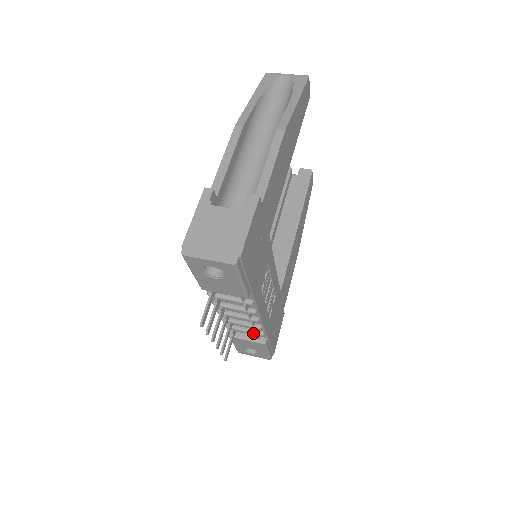
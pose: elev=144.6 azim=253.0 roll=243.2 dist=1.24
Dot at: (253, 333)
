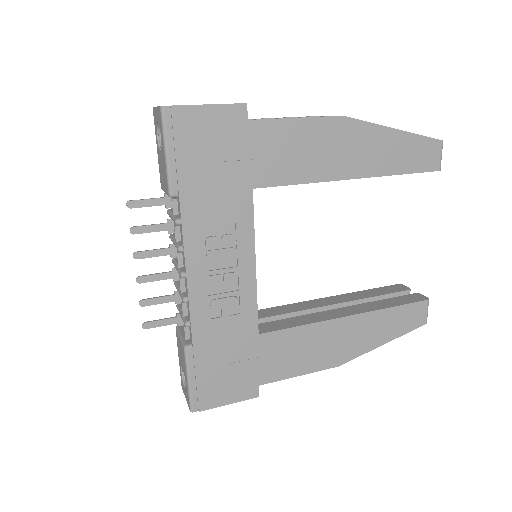
Dot at: (183, 318)
